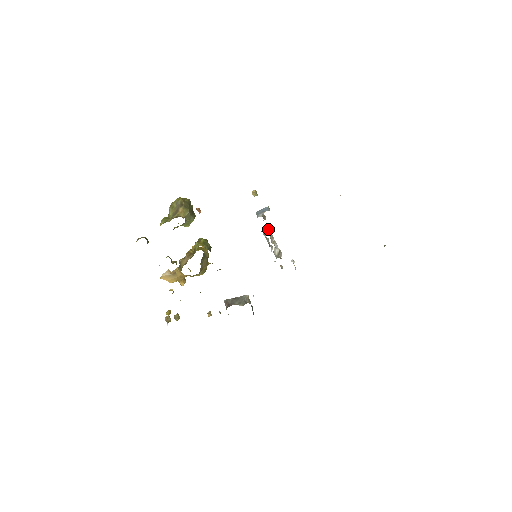
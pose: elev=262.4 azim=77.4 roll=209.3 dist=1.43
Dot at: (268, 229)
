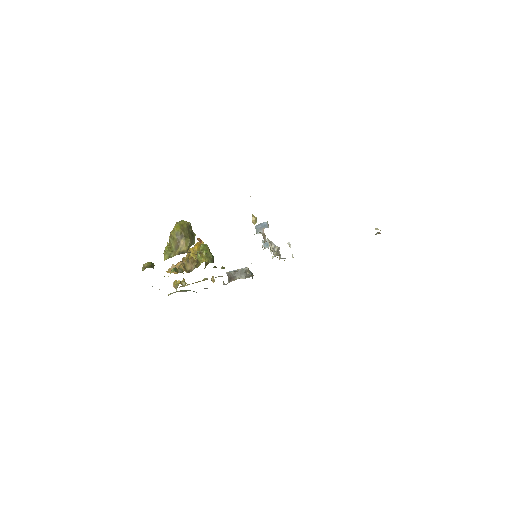
Dot at: (268, 241)
